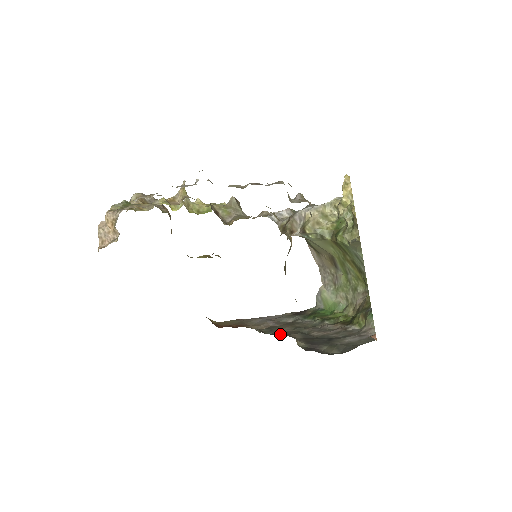
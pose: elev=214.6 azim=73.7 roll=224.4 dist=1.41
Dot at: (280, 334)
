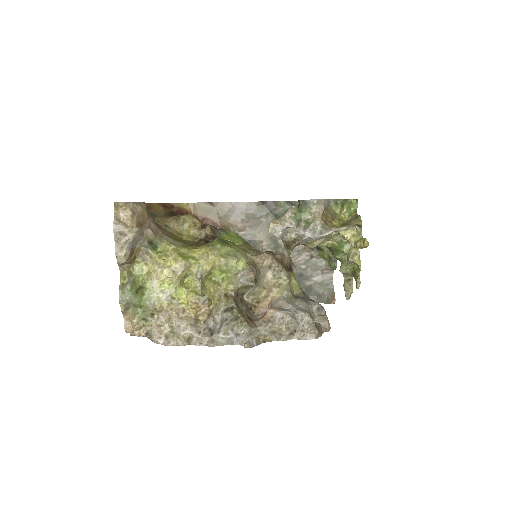
Dot at: occluded
